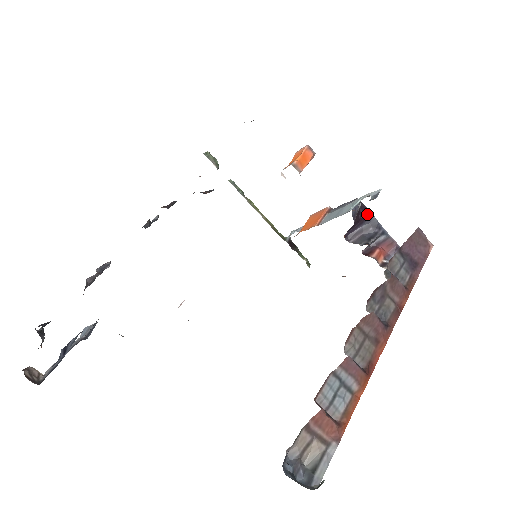
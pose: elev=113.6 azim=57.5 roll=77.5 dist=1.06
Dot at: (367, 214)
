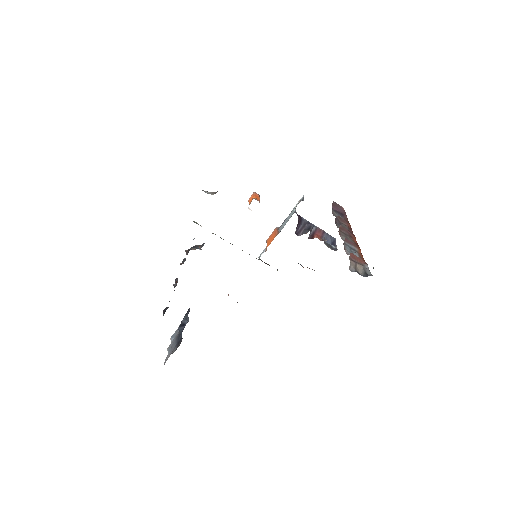
Dot at: (301, 218)
